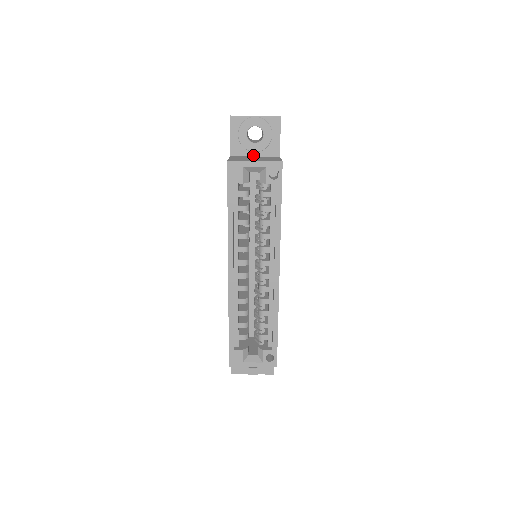
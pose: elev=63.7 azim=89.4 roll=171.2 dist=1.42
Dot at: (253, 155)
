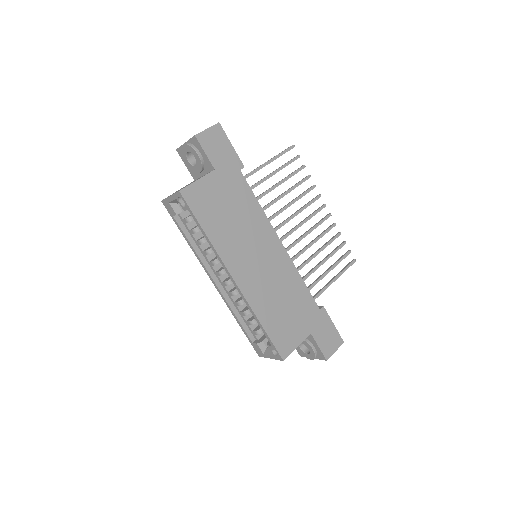
Dot at: (203, 174)
